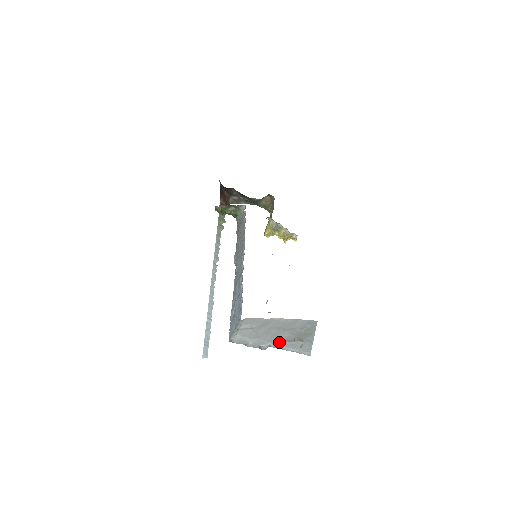
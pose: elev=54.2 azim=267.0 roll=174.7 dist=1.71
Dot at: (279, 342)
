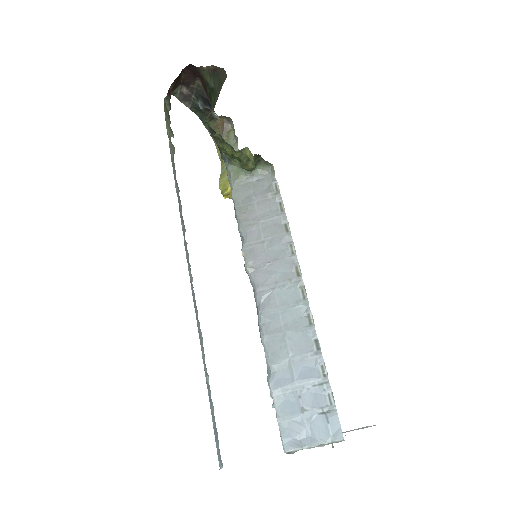
Dot at: occluded
